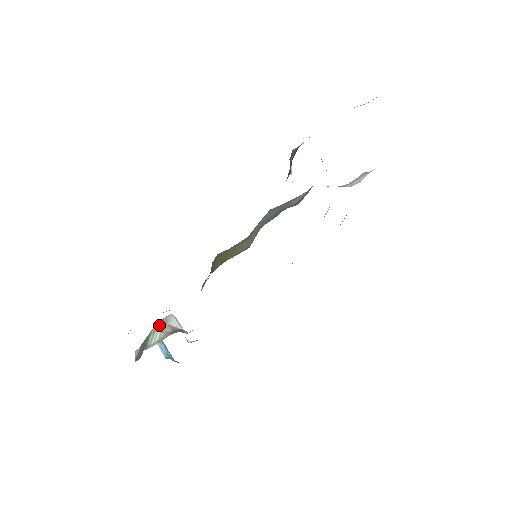
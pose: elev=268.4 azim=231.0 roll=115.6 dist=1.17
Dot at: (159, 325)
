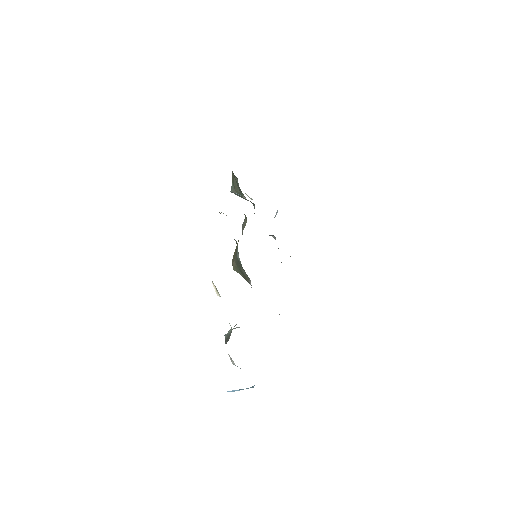
Dot at: (228, 332)
